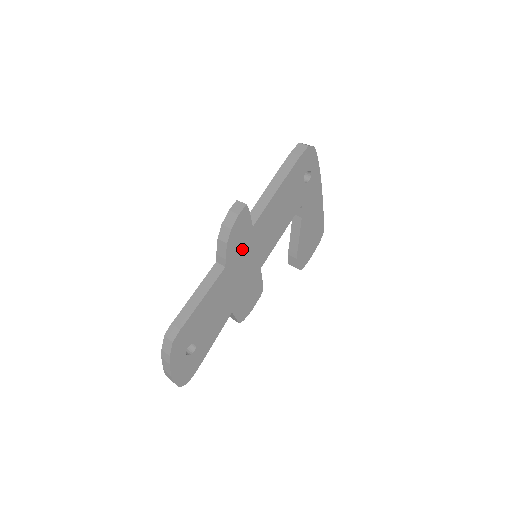
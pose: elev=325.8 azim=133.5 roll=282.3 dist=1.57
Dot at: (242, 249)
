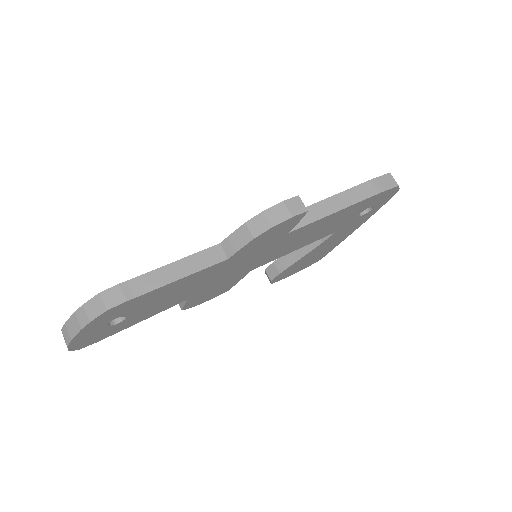
Dot at: (258, 249)
